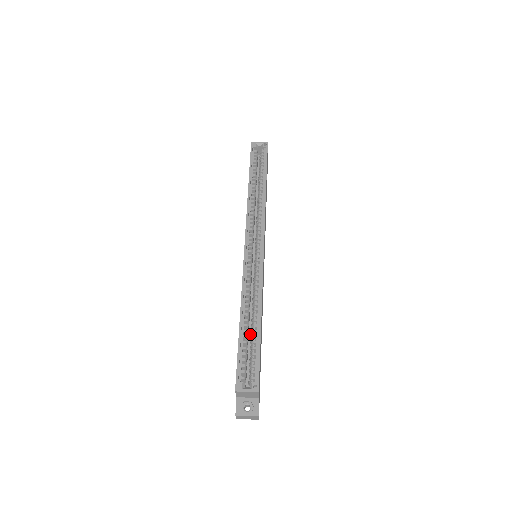
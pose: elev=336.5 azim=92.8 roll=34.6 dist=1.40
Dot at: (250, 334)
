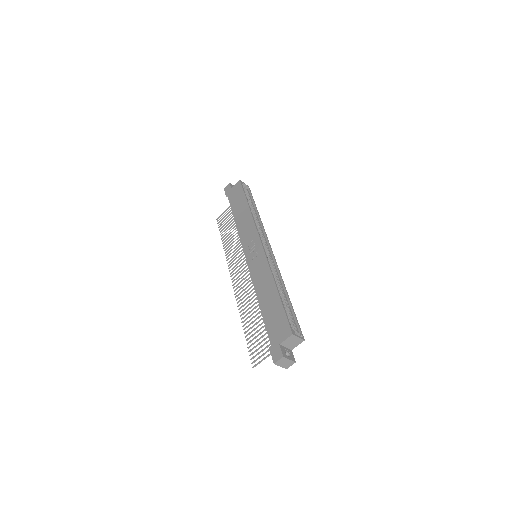
Dot at: occluded
